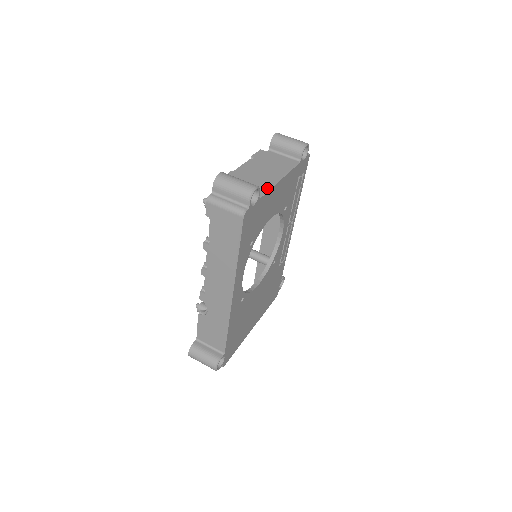
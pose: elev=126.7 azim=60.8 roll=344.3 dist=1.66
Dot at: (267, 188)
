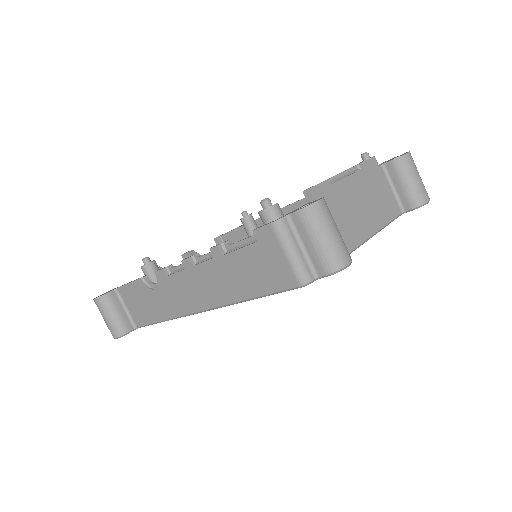
Dot at: (352, 248)
